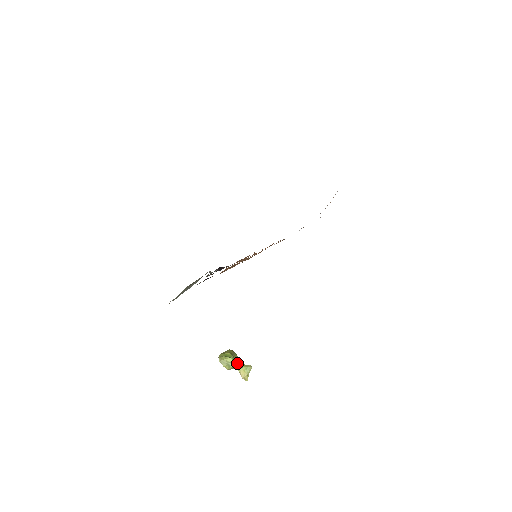
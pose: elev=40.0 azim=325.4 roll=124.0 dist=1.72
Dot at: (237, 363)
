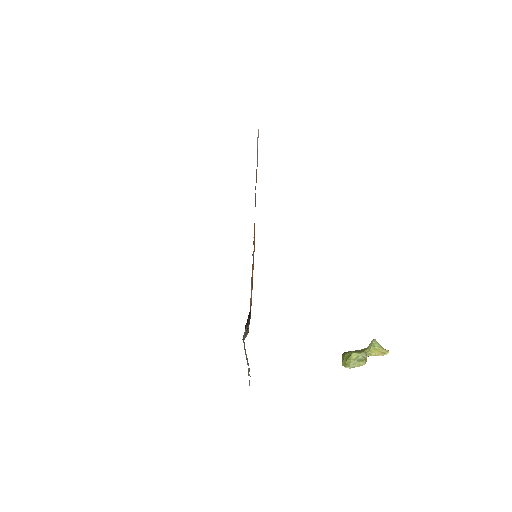
Dot at: (362, 352)
